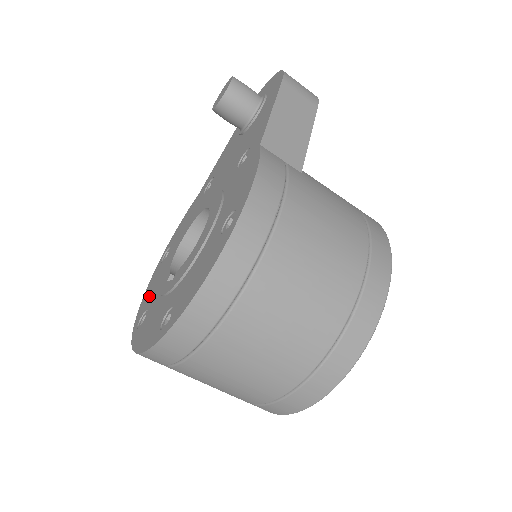
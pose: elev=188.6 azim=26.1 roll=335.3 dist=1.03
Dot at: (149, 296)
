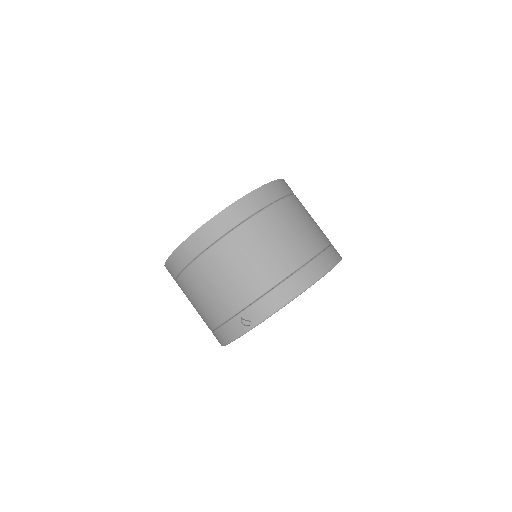
Dot at: occluded
